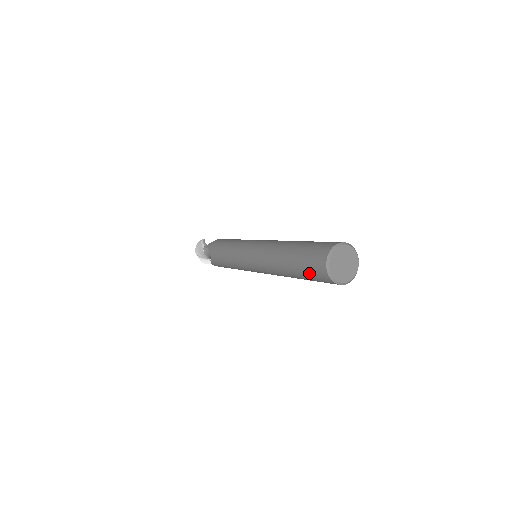
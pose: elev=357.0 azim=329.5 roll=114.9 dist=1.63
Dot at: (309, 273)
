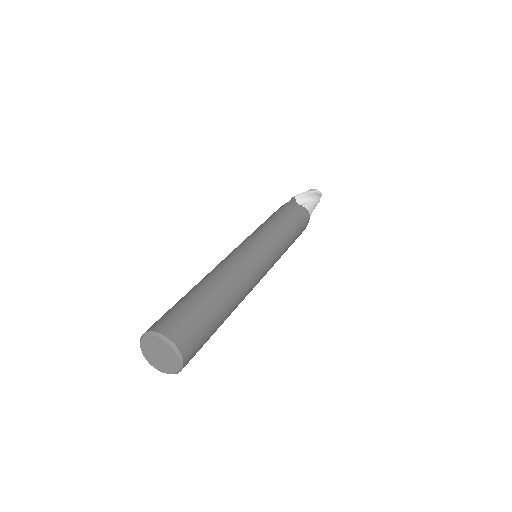
Dot at: occluded
